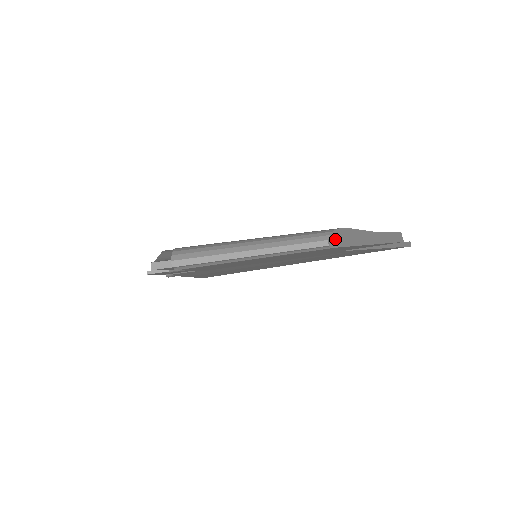
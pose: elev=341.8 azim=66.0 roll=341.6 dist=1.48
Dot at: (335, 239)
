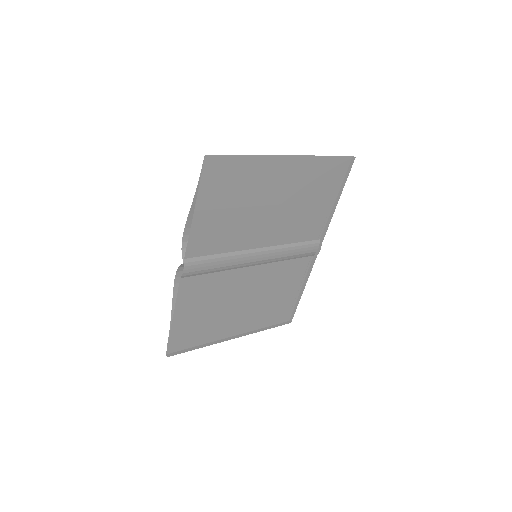
Dot at: occluded
